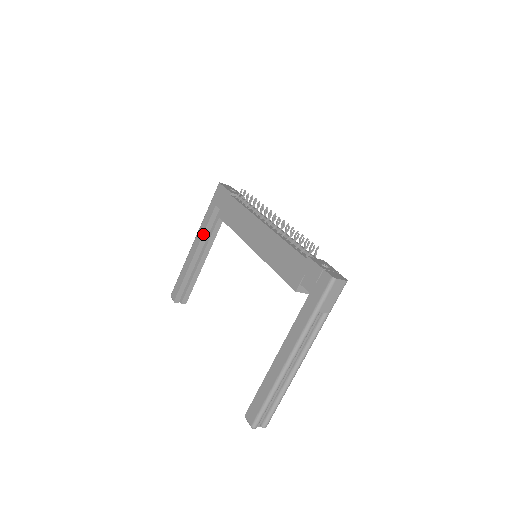
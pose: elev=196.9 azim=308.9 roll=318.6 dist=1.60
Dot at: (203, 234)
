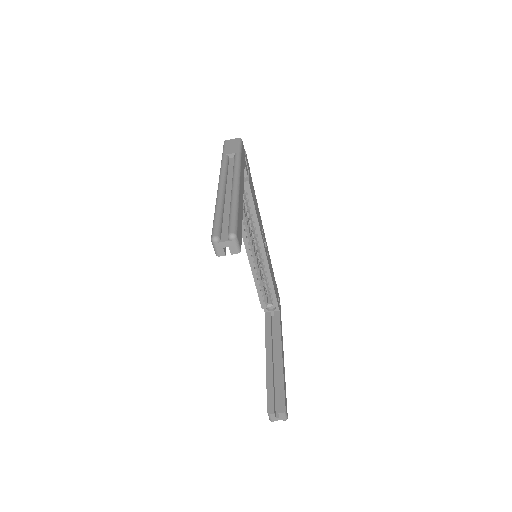
Dot at: (265, 337)
